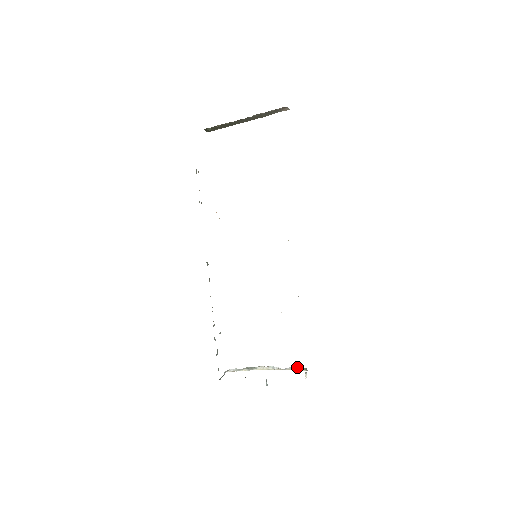
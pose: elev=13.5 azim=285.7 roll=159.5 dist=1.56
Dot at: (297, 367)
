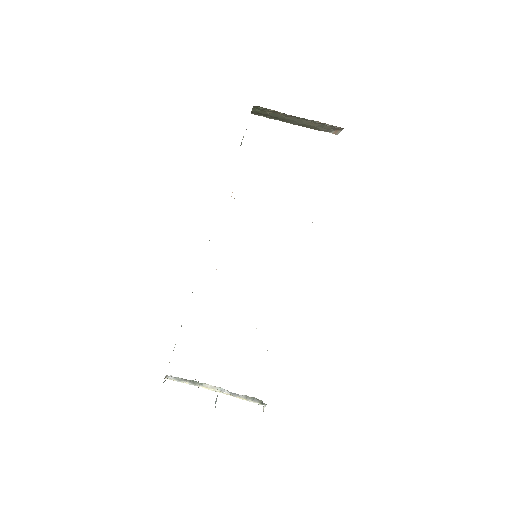
Dot at: (252, 397)
